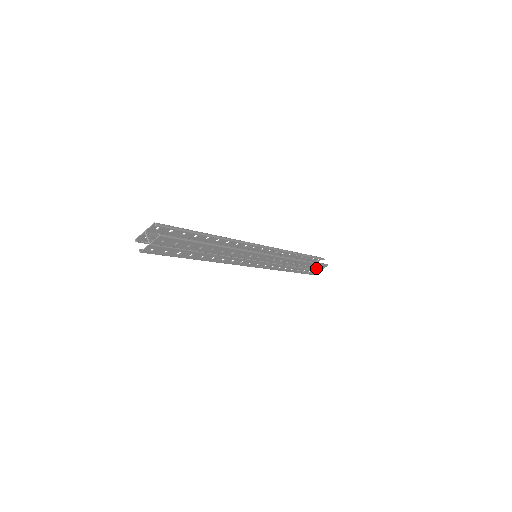
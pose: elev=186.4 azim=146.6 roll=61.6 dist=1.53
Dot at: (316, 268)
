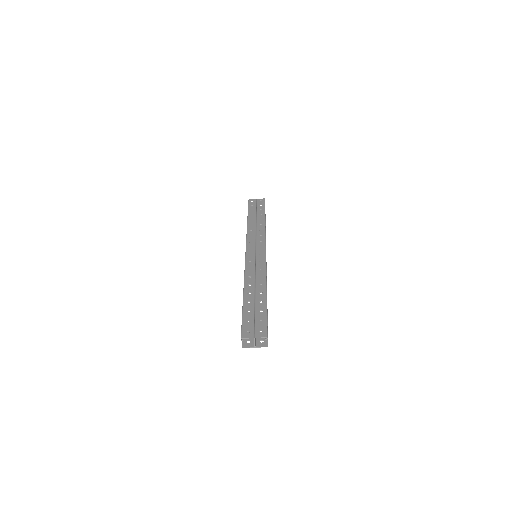
Dot at: occluded
